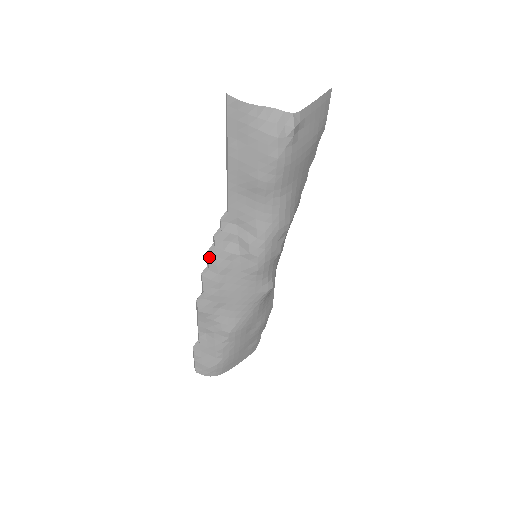
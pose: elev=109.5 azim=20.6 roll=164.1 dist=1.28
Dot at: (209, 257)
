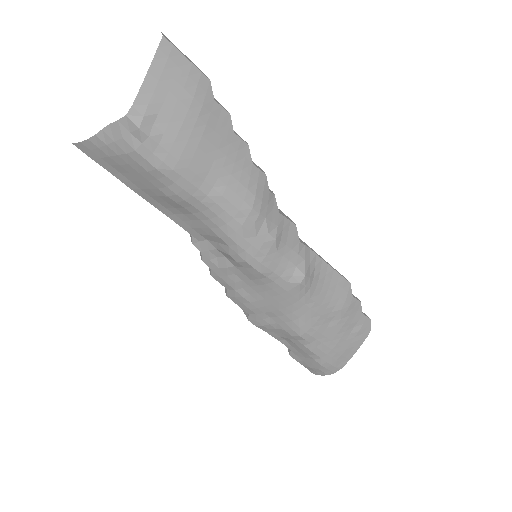
Dot at: (215, 278)
